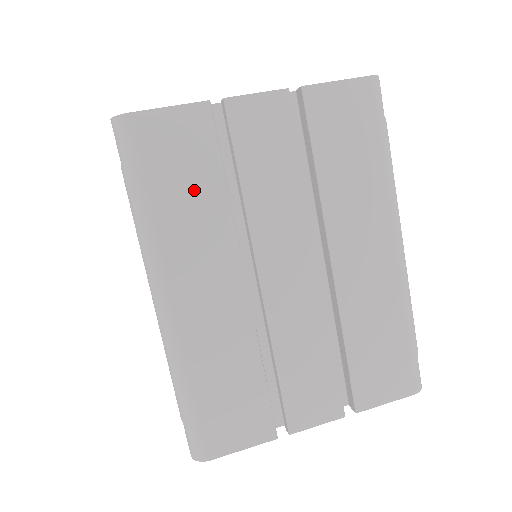
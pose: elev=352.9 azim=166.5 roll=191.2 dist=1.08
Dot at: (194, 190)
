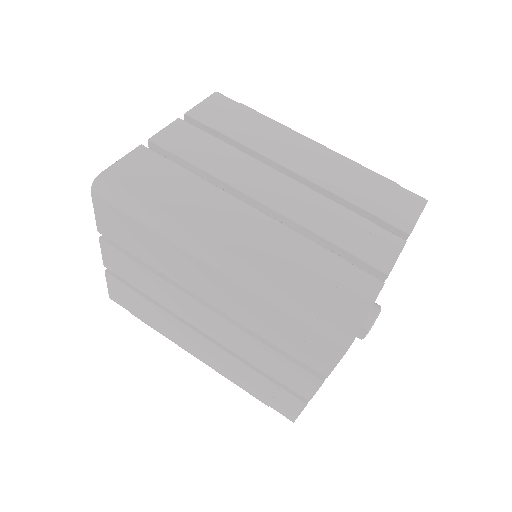
Dot at: (174, 185)
